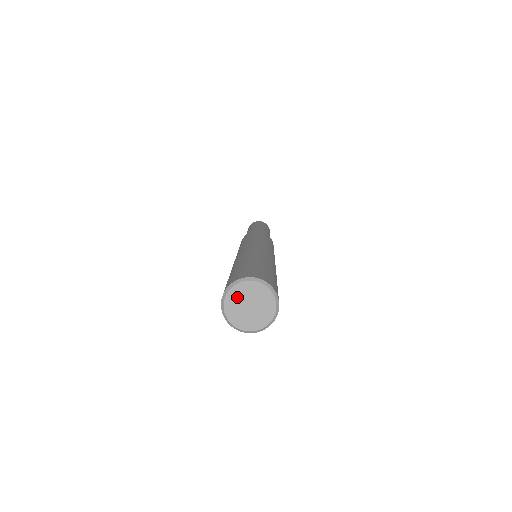
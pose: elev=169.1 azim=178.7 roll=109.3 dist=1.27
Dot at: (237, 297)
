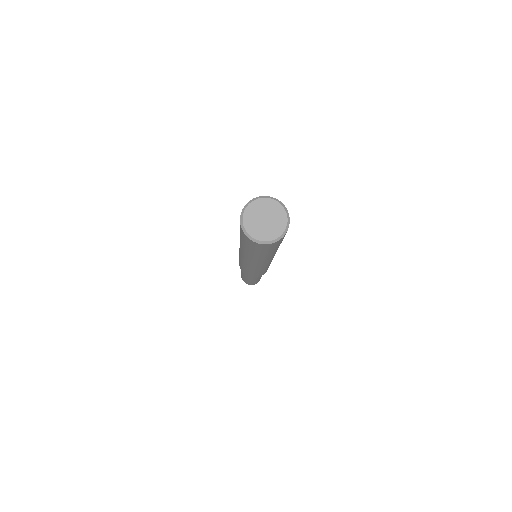
Dot at: (252, 224)
